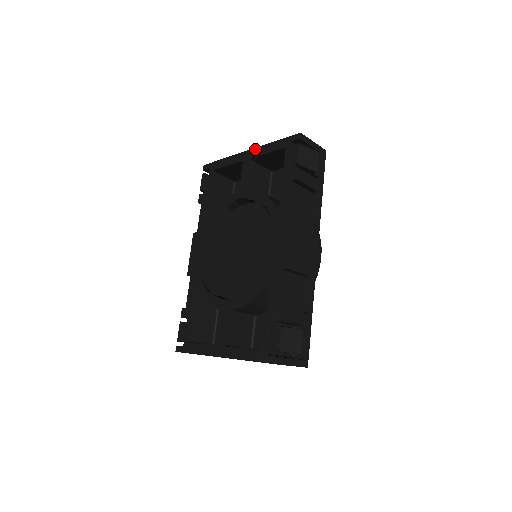
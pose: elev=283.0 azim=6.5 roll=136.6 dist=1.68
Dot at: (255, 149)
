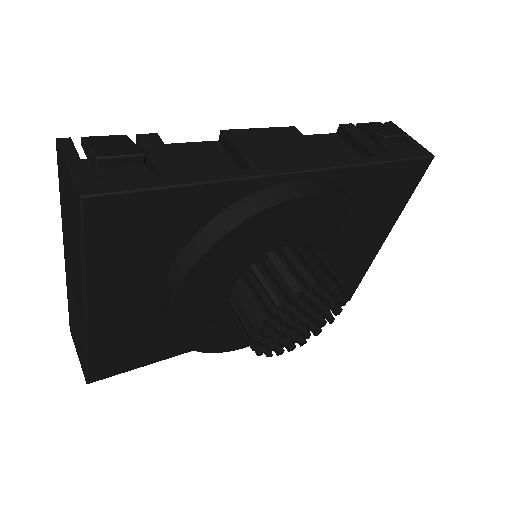
Dot at: occluded
